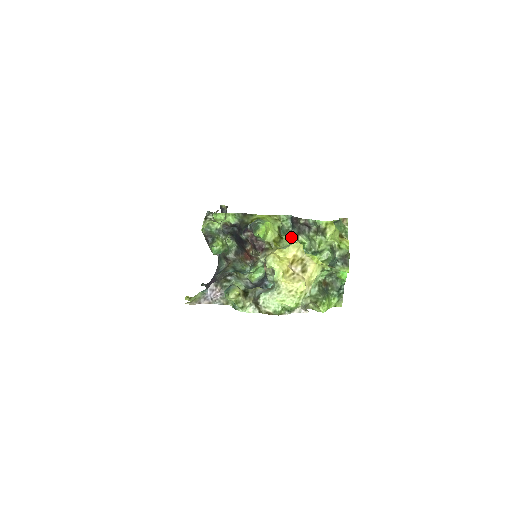
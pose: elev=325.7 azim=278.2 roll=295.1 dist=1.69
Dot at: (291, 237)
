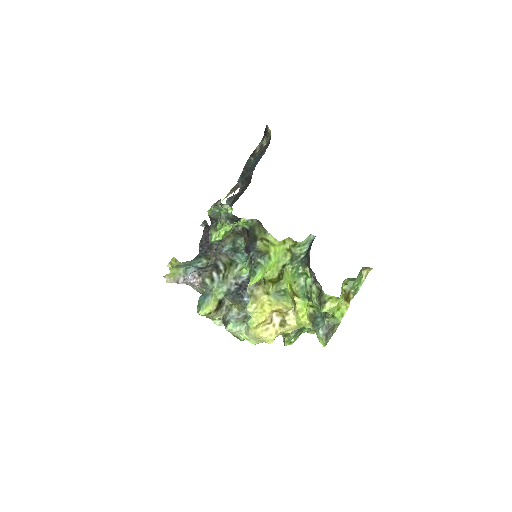
Dot at: (297, 266)
